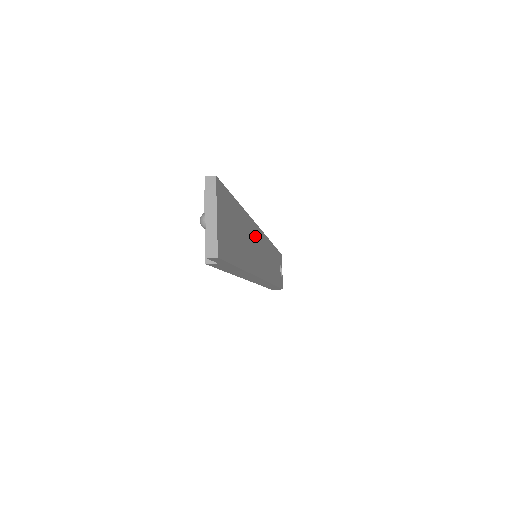
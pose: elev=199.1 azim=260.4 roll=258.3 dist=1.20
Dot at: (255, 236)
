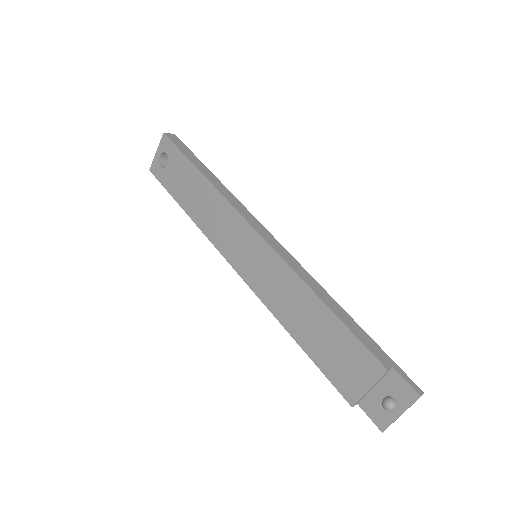
Dot at: occluded
